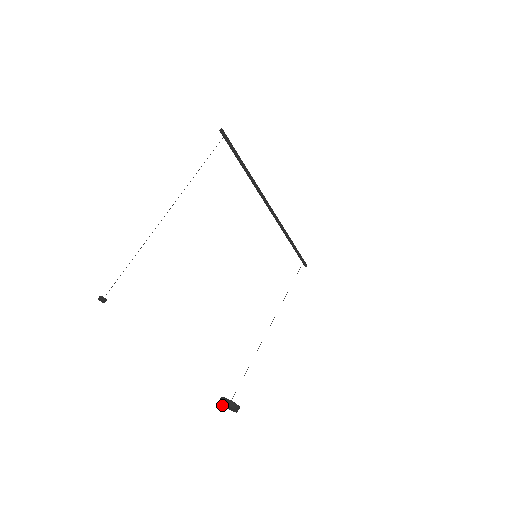
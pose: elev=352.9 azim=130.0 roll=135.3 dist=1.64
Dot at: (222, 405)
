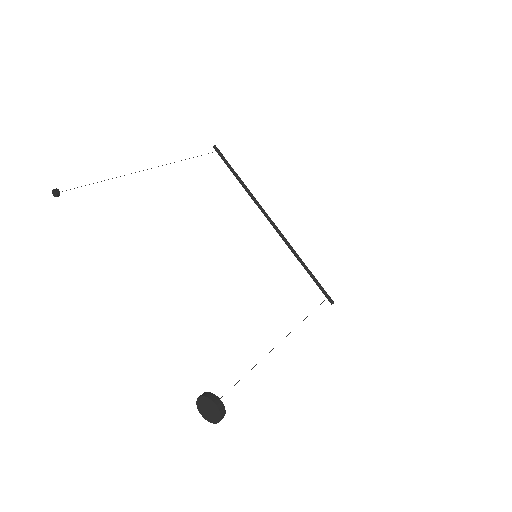
Dot at: (203, 416)
